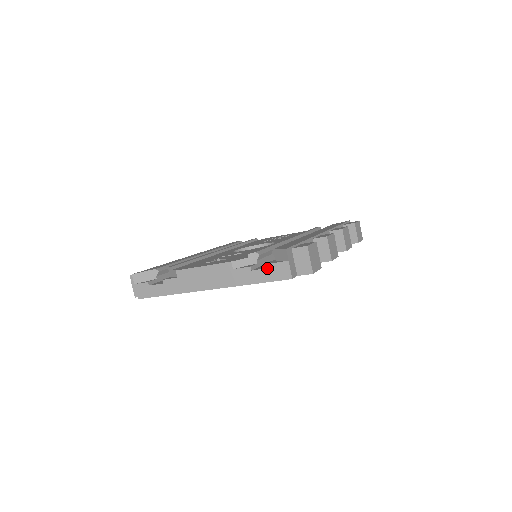
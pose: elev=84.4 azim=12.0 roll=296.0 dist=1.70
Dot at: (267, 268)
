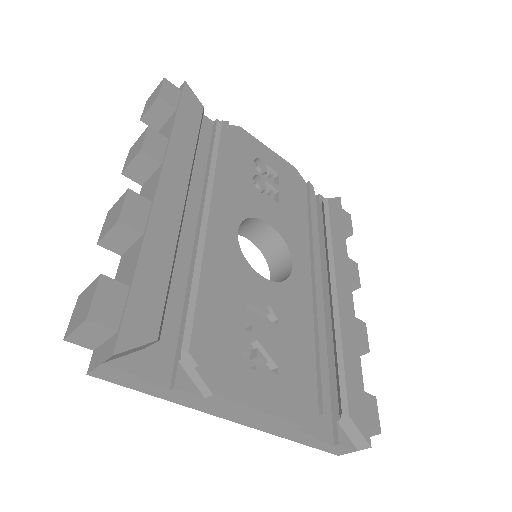
Dot at: (331, 445)
